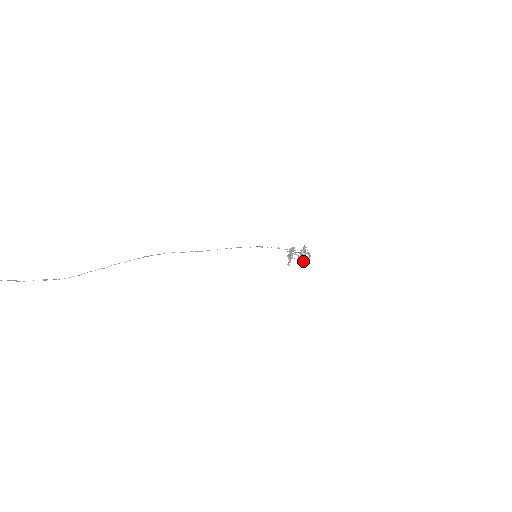
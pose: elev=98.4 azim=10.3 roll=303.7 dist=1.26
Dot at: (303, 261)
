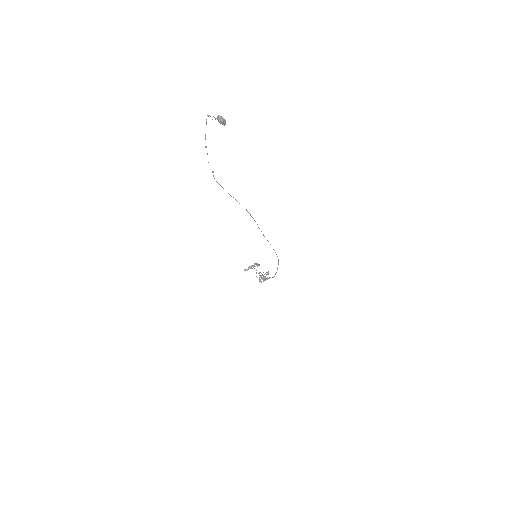
Dot at: (260, 279)
